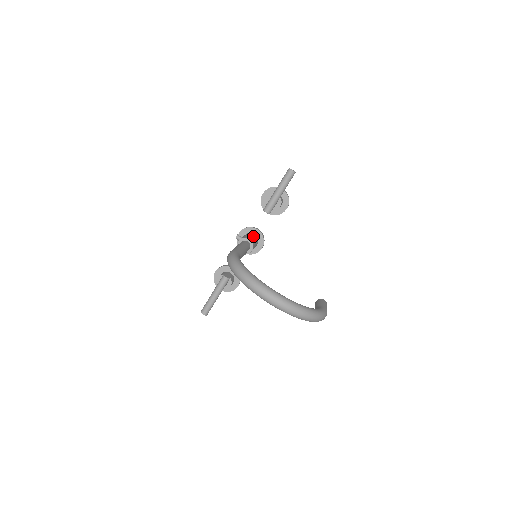
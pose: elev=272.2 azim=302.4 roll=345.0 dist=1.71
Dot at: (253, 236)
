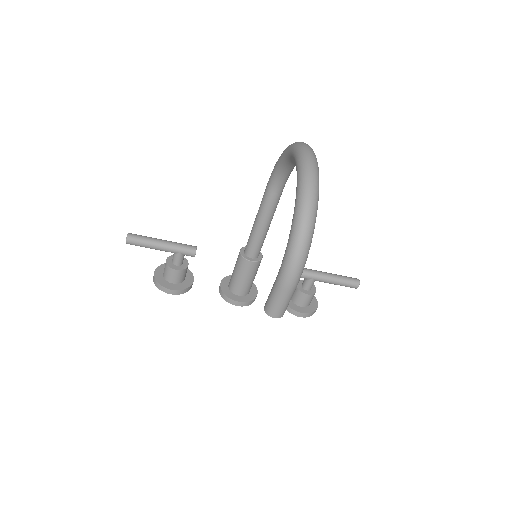
Dot at: occluded
